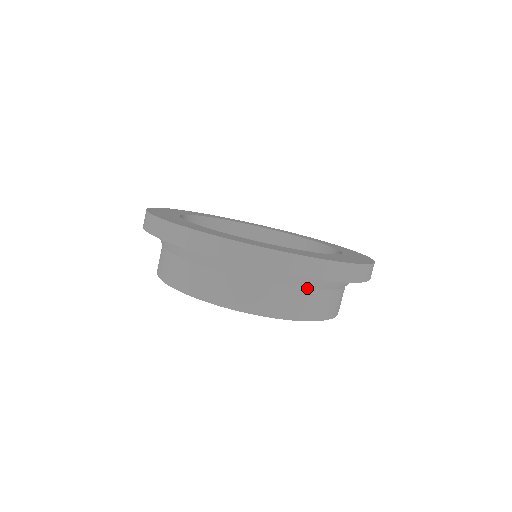
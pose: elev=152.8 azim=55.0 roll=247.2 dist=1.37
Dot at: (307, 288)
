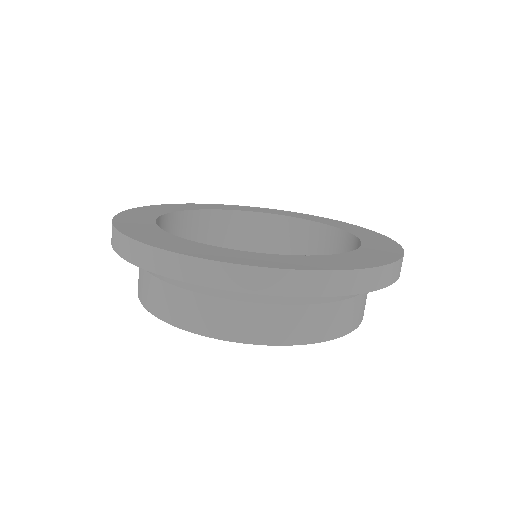
Dot at: (347, 298)
